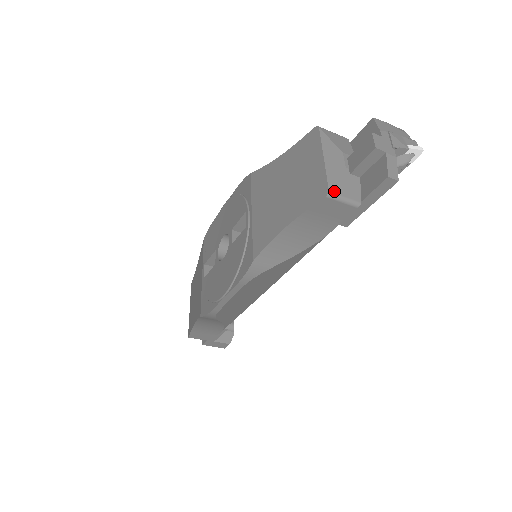
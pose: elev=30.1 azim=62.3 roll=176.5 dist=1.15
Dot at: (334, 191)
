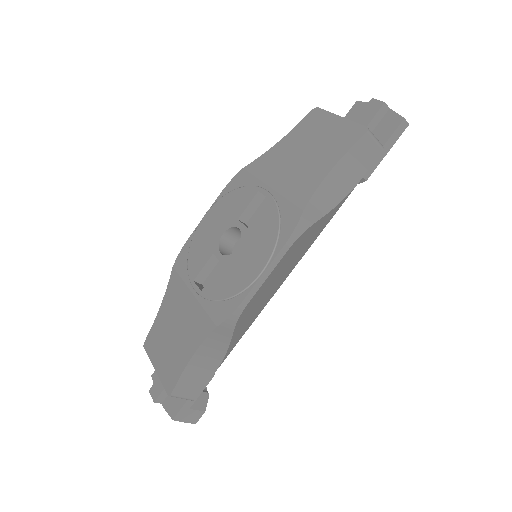
Dot at: (369, 130)
